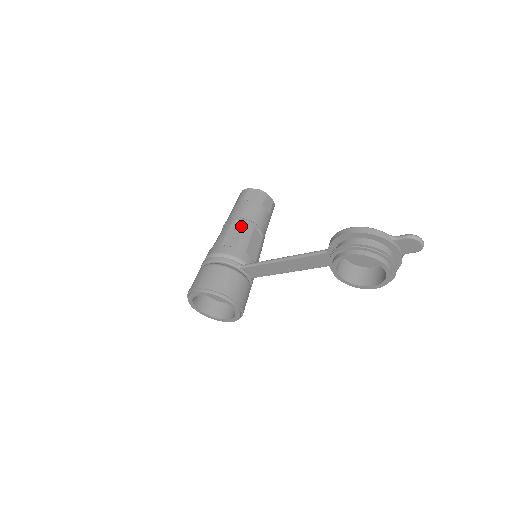
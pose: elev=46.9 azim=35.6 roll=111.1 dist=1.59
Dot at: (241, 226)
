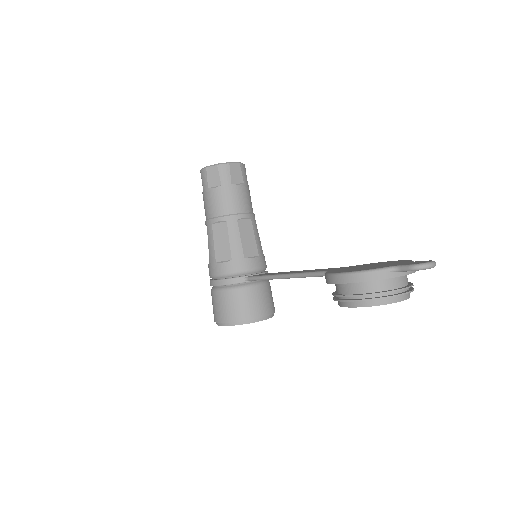
Dot at: (223, 228)
